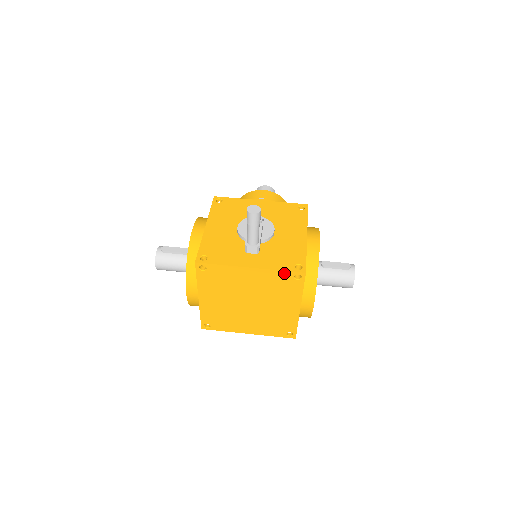
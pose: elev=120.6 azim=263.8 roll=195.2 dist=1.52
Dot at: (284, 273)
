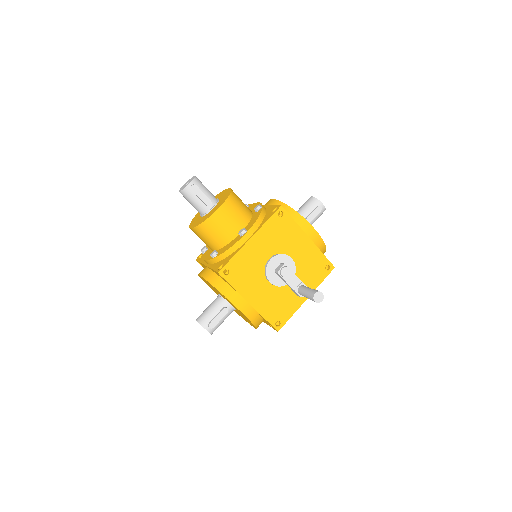
Dot at: (323, 279)
